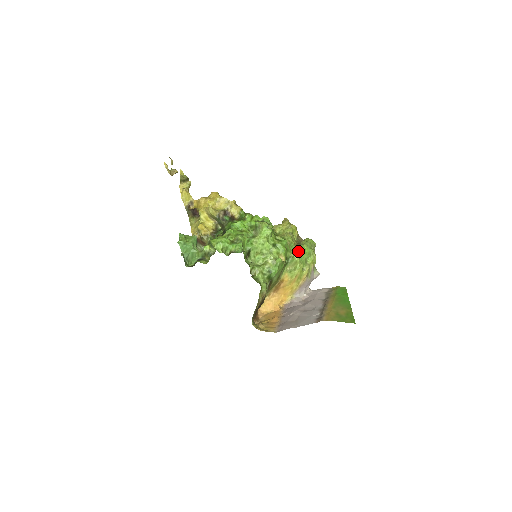
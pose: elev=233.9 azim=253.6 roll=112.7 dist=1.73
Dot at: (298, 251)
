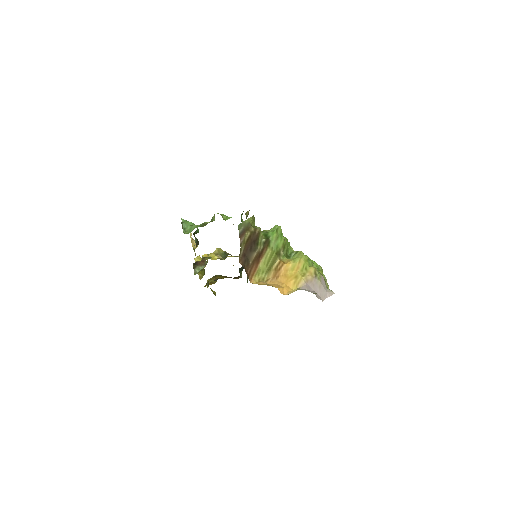
Dot at: occluded
